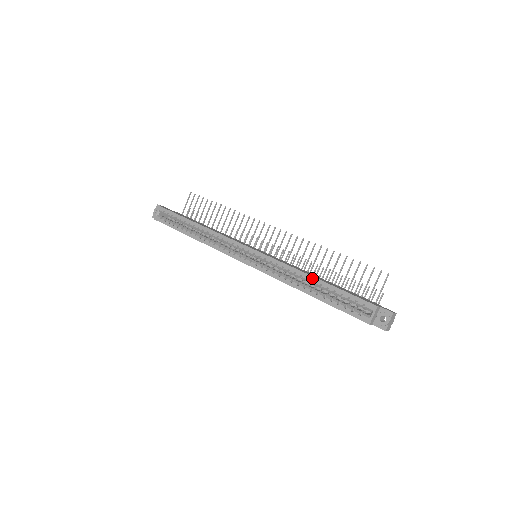
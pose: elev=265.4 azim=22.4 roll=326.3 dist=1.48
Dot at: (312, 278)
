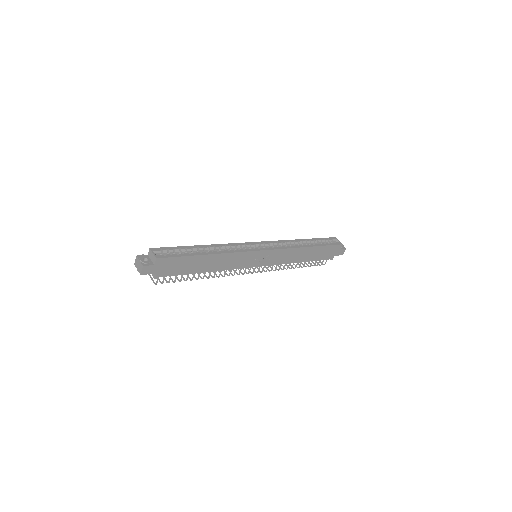
Dot at: (303, 240)
